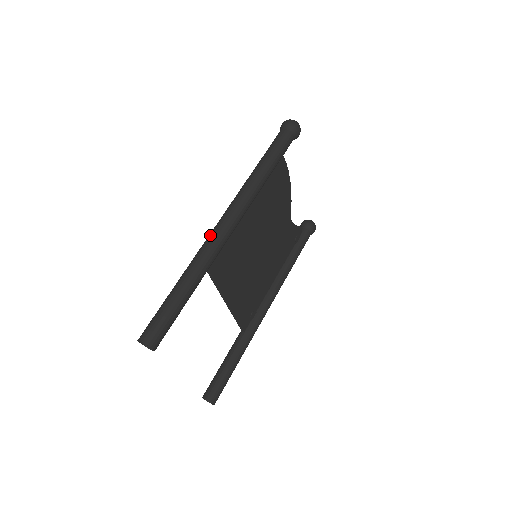
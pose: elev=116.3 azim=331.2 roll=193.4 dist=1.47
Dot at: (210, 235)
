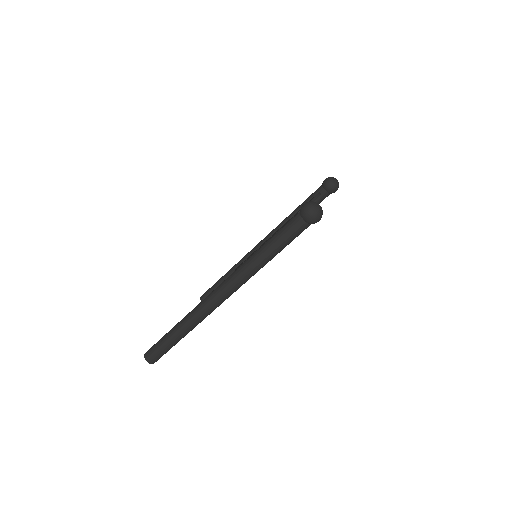
Dot at: (205, 304)
